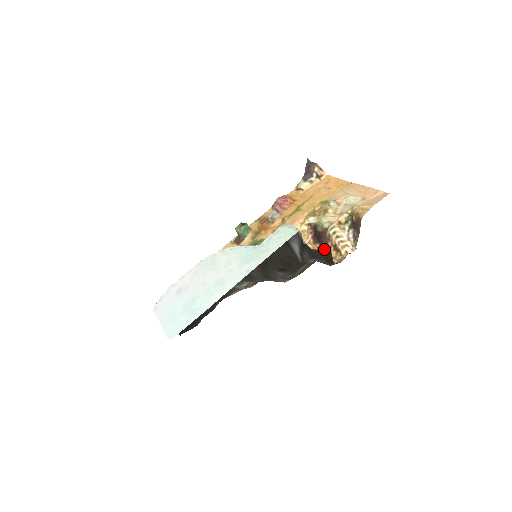
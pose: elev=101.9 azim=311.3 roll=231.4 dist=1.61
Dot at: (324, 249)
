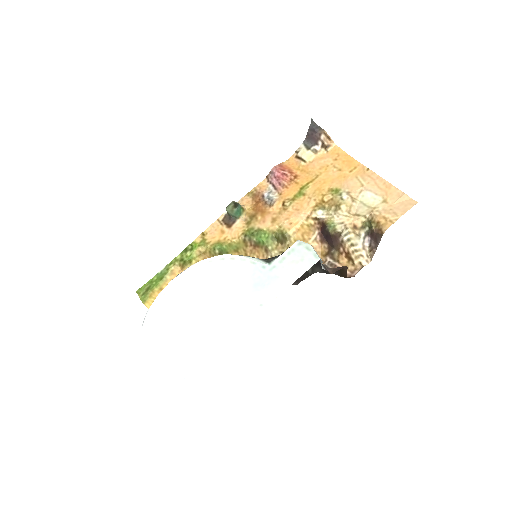
Dot at: (340, 267)
